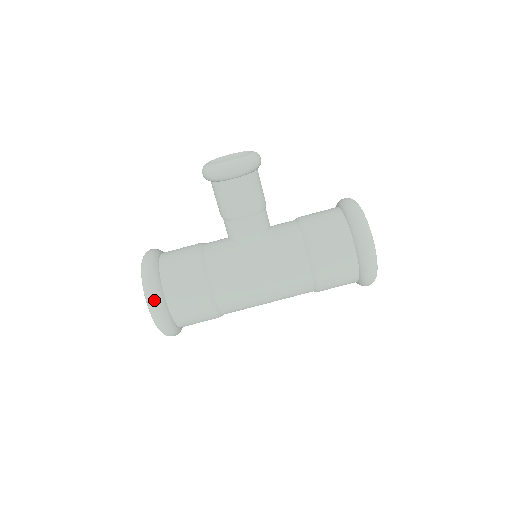
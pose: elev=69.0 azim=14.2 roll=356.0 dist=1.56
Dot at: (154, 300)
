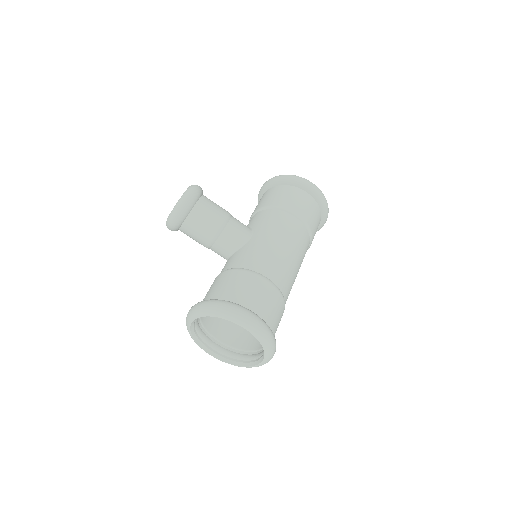
Dot at: (239, 309)
